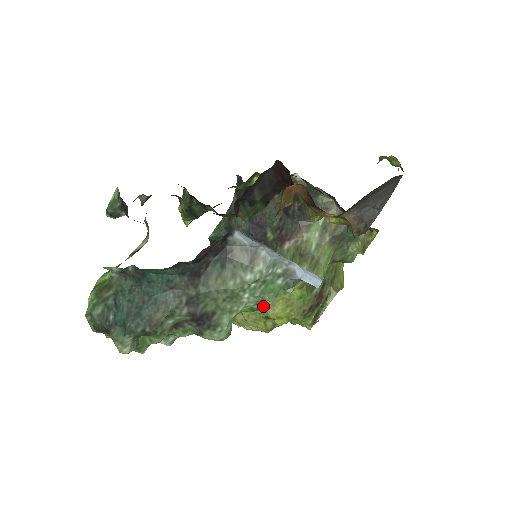
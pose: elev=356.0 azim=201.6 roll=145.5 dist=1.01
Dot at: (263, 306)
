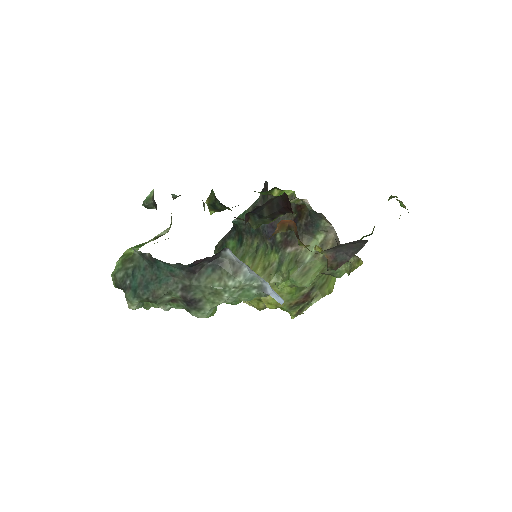
Dot at: occluded
